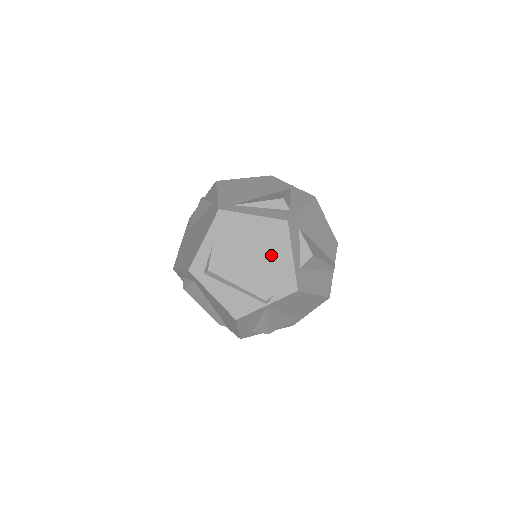
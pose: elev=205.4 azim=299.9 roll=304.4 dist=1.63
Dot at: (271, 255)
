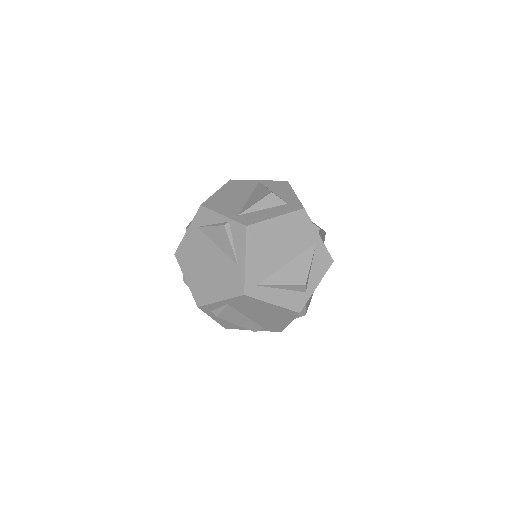
Dot at: (273, 319)
